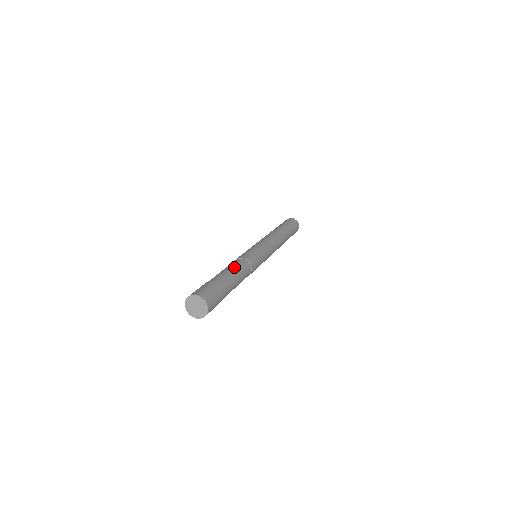
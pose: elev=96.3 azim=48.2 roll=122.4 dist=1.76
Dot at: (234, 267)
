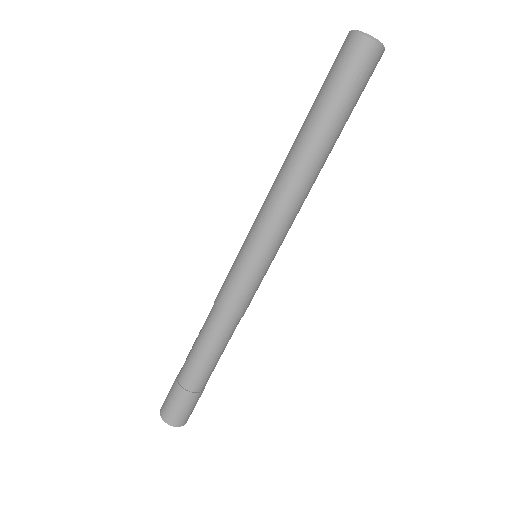
Dot at: (207, 343)
